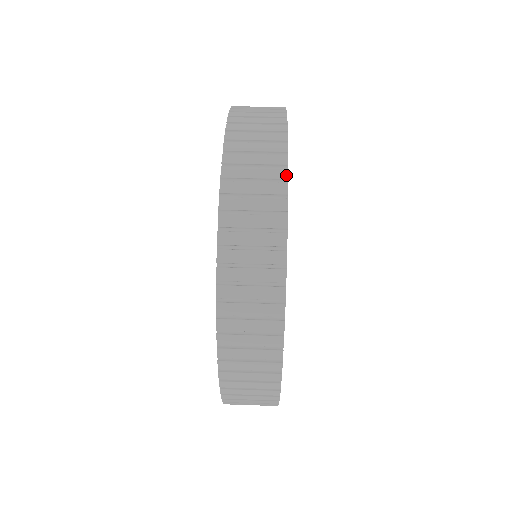
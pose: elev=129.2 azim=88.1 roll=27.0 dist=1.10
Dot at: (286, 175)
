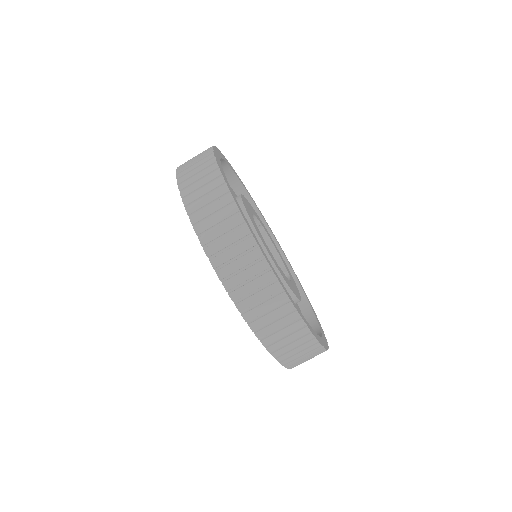
Dot at: (287, 297)
